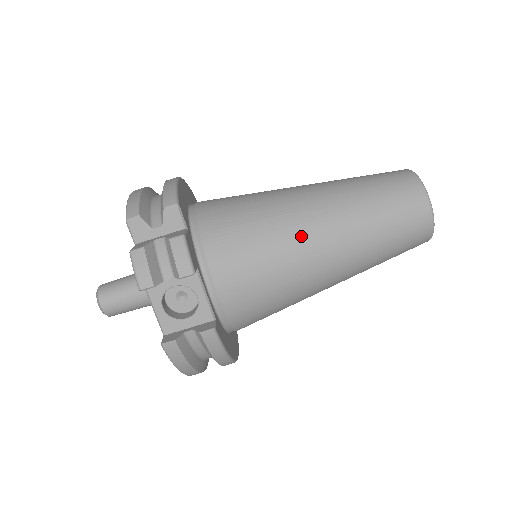
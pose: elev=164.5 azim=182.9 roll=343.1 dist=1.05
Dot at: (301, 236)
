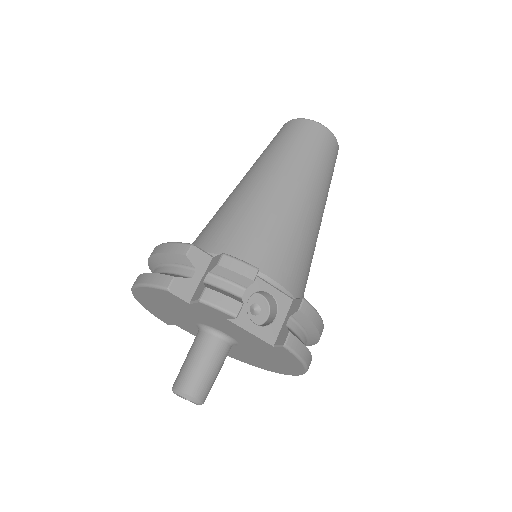
Dot at: (282, 200)
